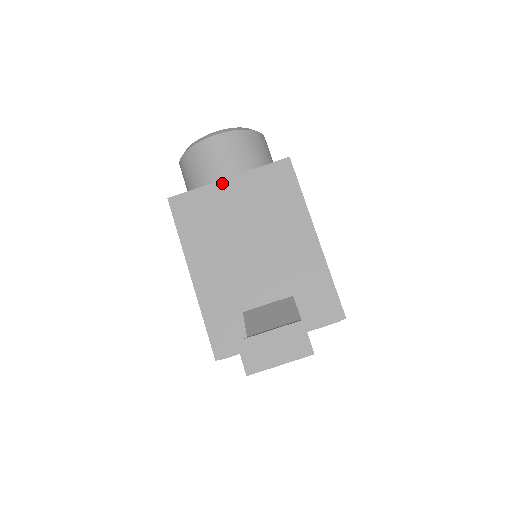
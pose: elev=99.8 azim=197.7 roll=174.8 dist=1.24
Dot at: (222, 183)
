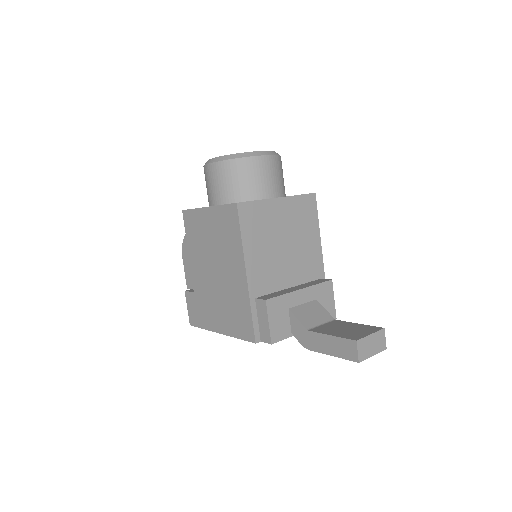
Dot at: (275, 201)
